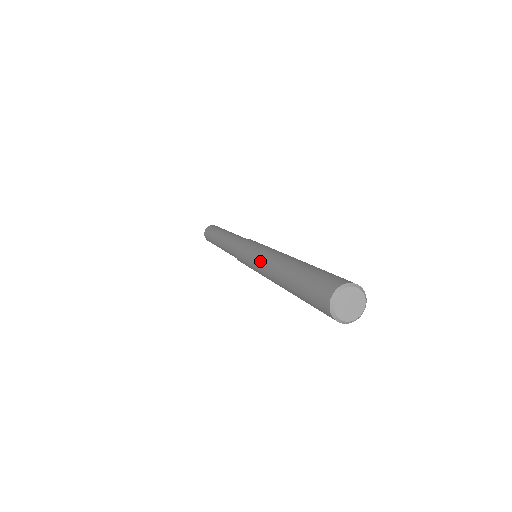
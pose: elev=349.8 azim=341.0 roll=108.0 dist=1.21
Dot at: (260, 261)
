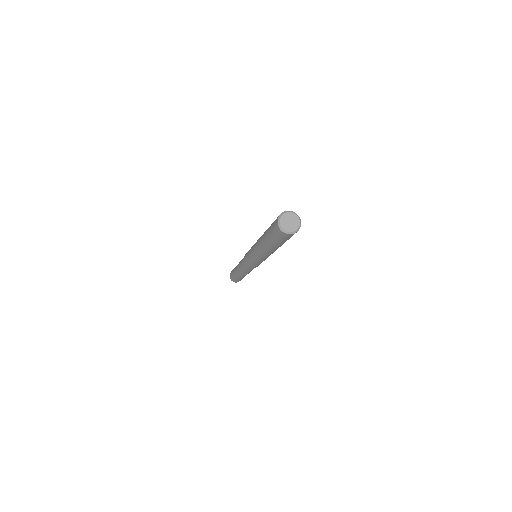
Dot at: occluded
